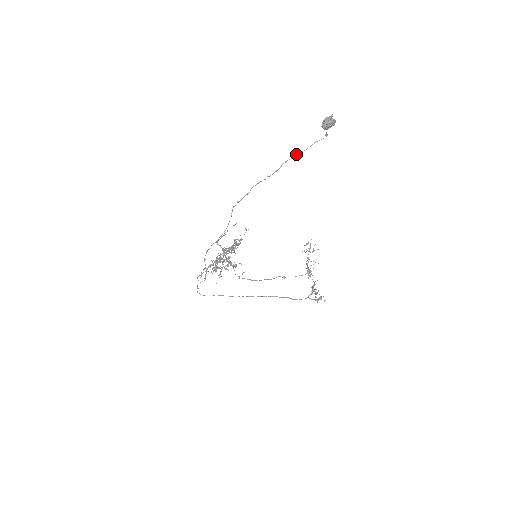
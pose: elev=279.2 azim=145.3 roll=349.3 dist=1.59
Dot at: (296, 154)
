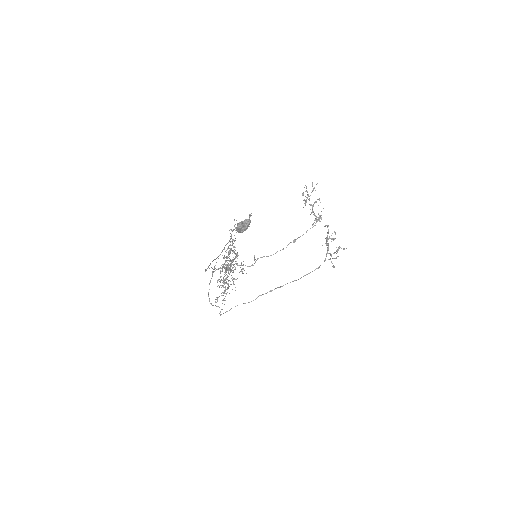
Dot at: occluded
